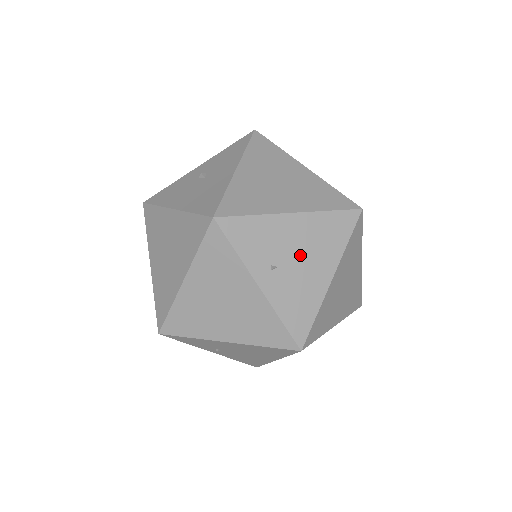
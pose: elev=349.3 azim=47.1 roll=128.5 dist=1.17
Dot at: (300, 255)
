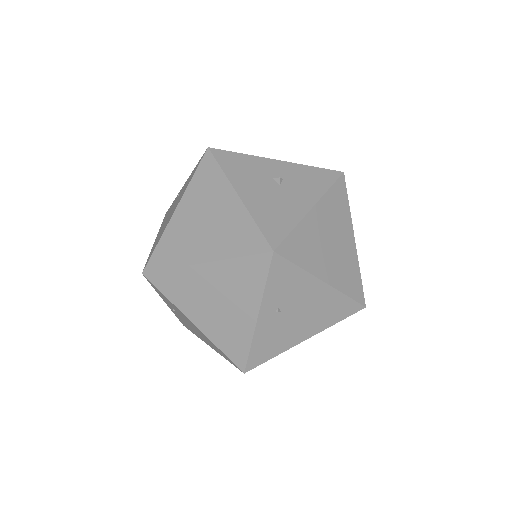
Dot at: (302, 313)
